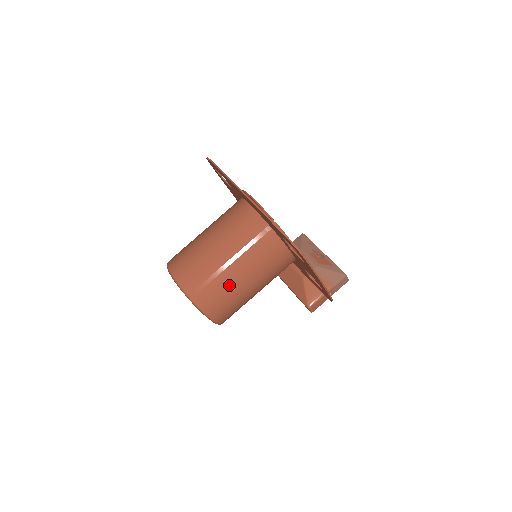
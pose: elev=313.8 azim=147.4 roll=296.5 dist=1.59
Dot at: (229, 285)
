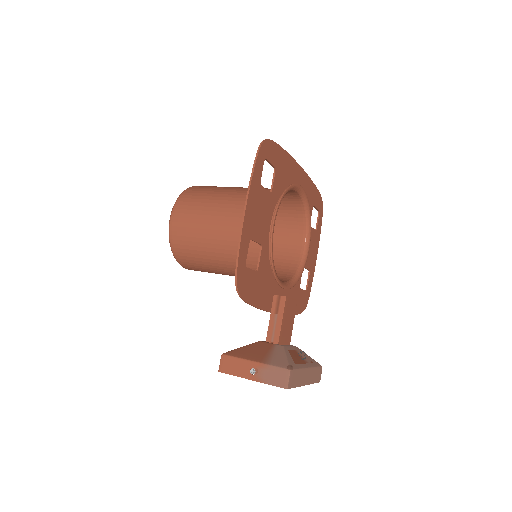
Dot at: (211, 198)
